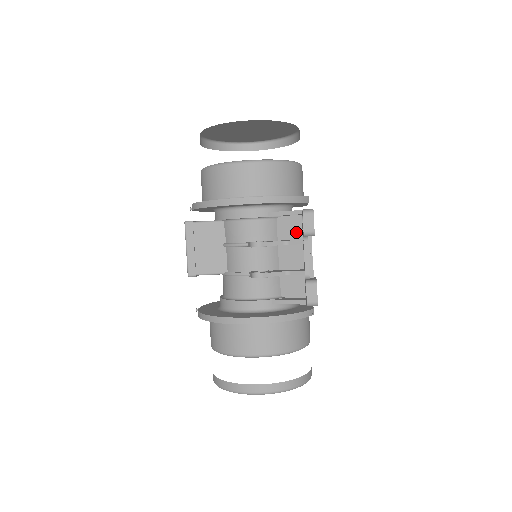
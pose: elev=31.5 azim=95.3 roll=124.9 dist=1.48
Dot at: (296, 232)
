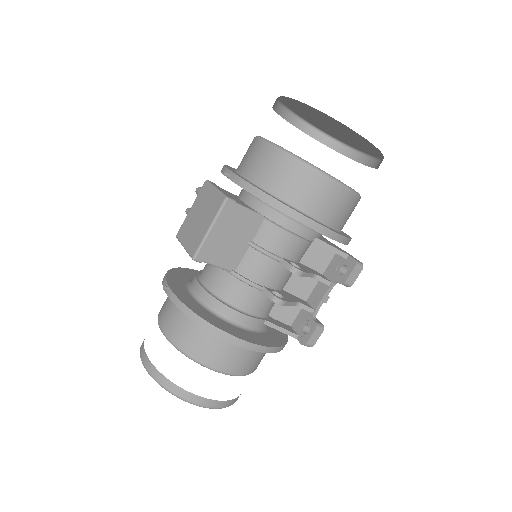
Dot at: (321, 264)
